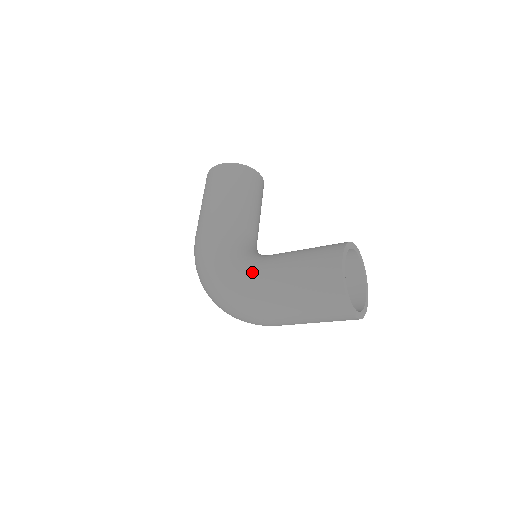
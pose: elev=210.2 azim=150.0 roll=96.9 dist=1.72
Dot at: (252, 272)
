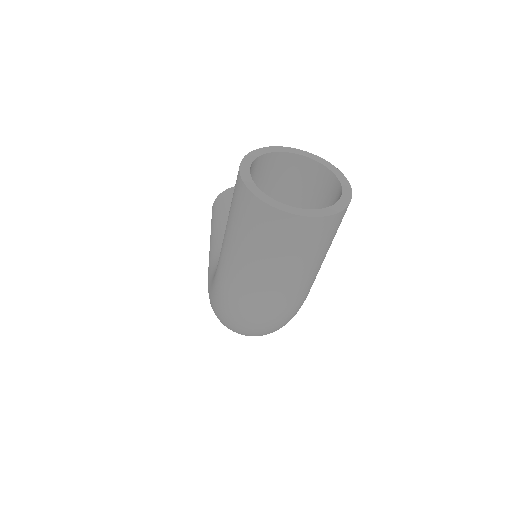
Dot at: (217, 266)
